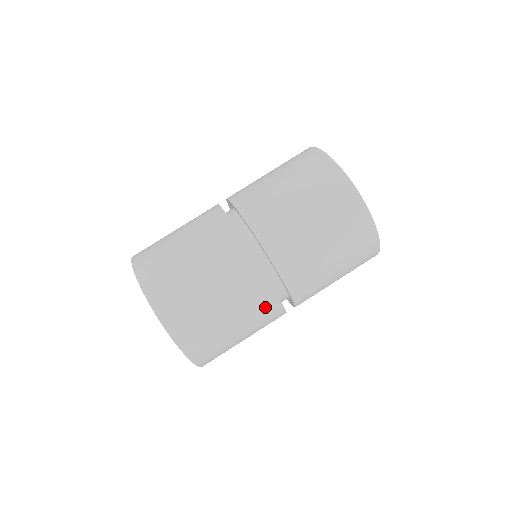
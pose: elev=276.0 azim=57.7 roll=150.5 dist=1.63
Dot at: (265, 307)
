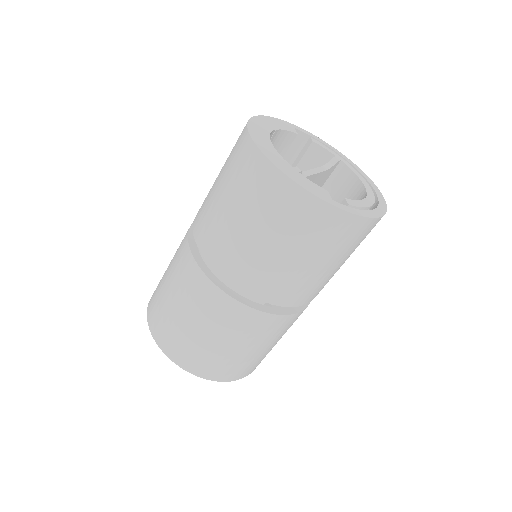
Dot at: (242, 319)
